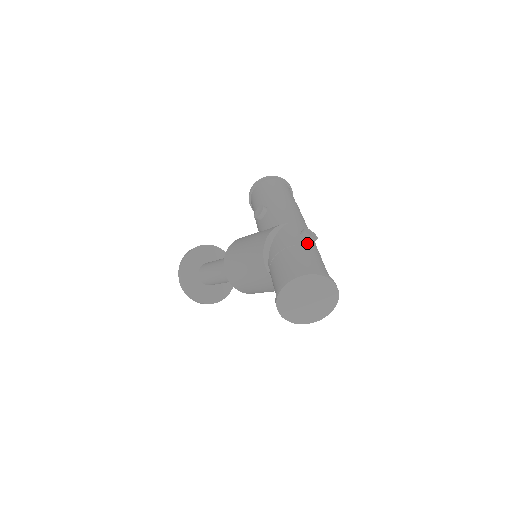
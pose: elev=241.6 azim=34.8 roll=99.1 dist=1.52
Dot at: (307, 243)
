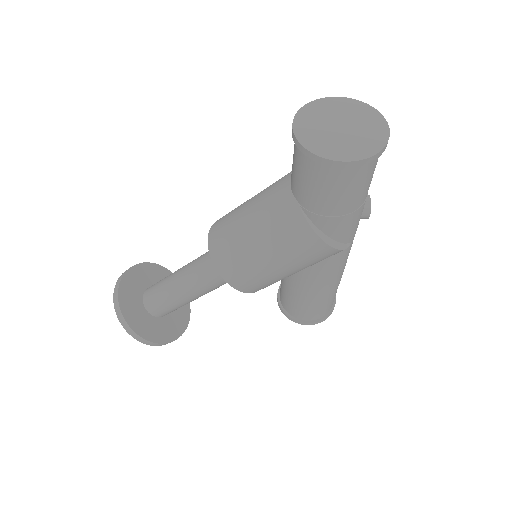
Dot at: occluded
